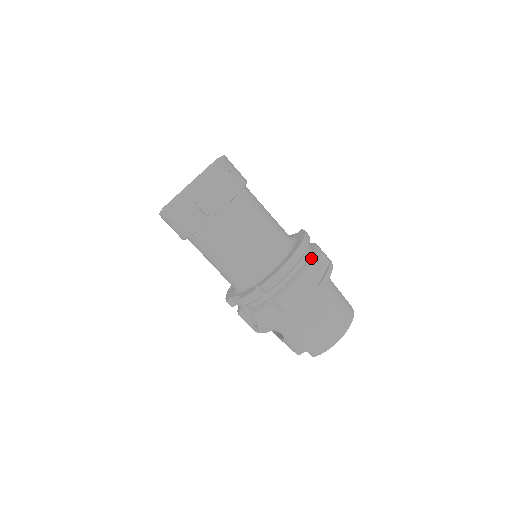
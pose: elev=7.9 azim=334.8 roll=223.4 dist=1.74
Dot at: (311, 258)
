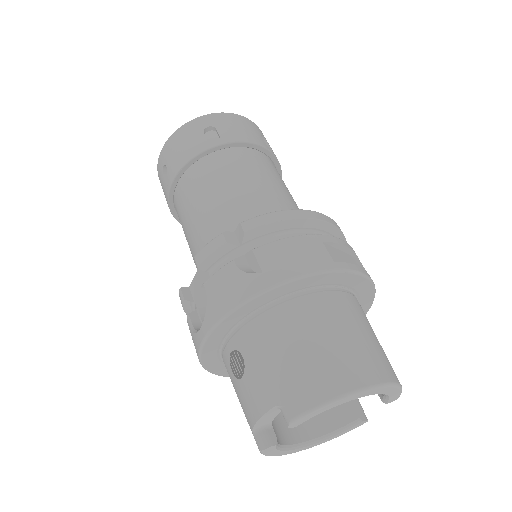
Dot at: occluded
